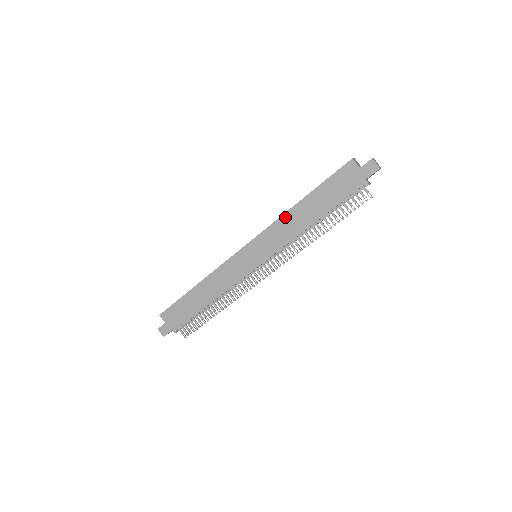
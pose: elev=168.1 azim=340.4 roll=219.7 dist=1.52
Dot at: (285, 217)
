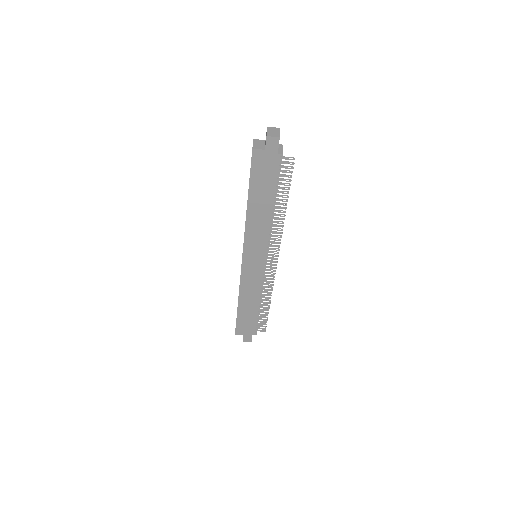
Dot at: (248, 222)
